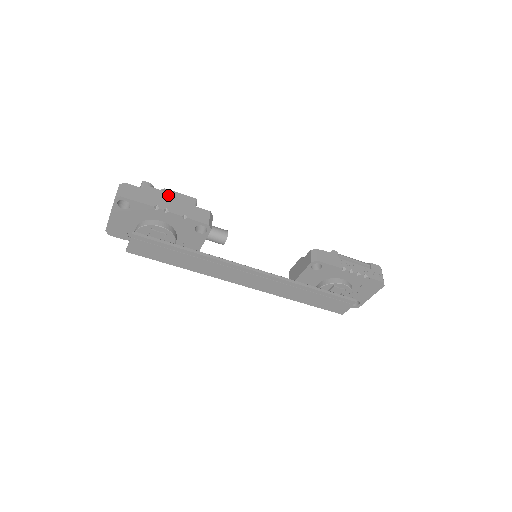
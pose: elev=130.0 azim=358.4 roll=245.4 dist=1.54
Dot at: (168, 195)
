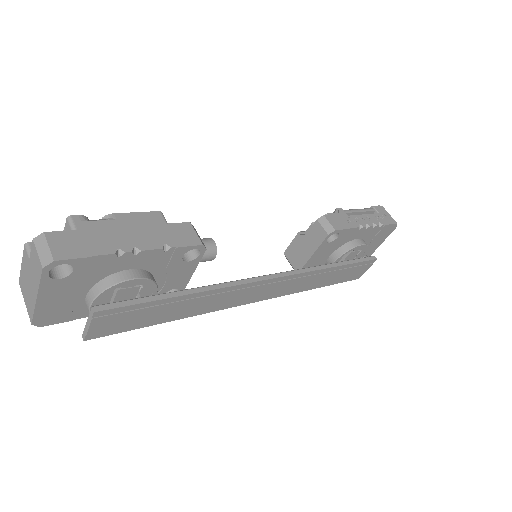
Dot at: (121, 223)
